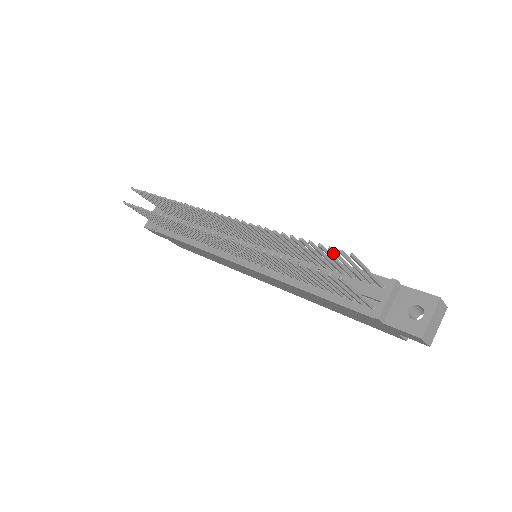
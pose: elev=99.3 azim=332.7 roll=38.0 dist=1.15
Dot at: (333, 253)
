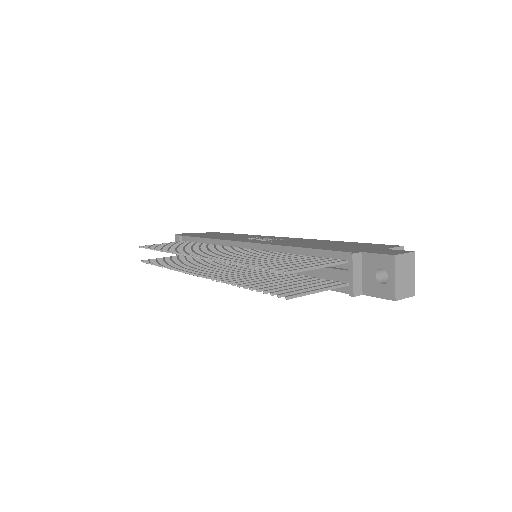
Dot at: occluded
